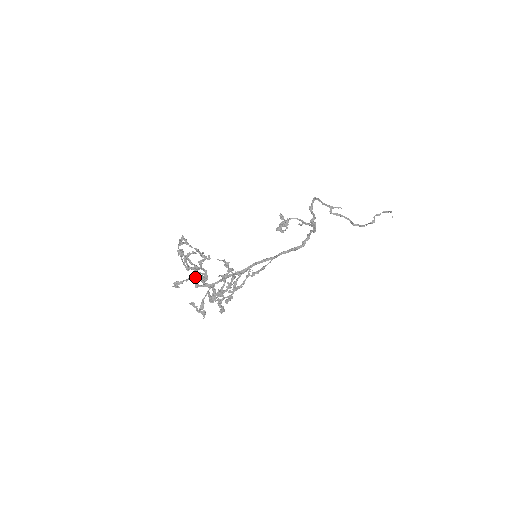
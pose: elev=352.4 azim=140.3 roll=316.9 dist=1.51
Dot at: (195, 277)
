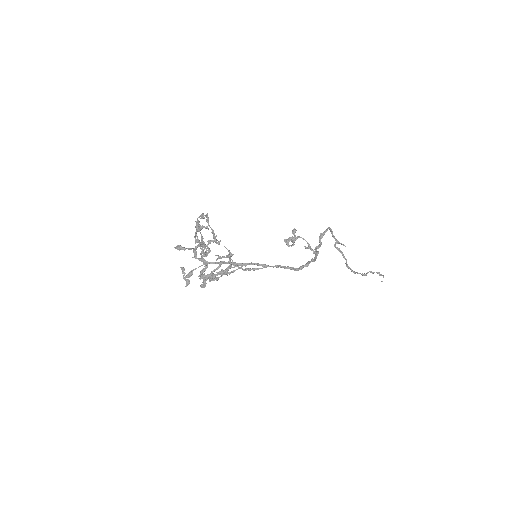
Dot at: occluded
